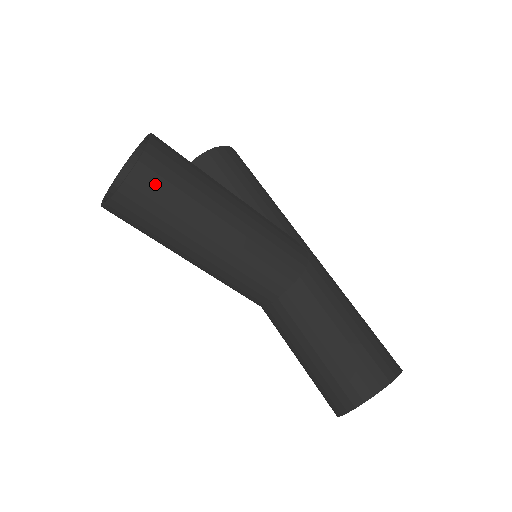
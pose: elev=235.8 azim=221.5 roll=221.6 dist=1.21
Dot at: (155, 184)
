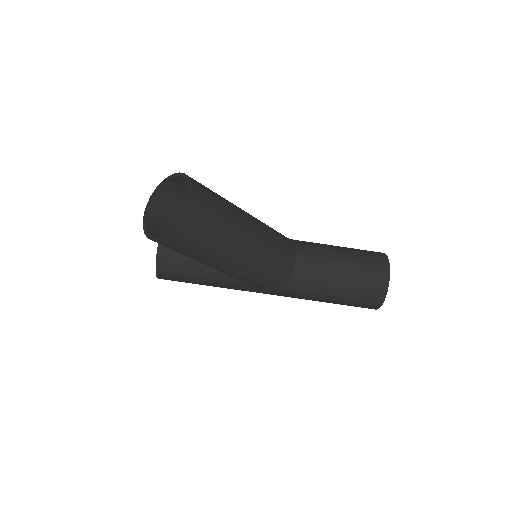
Dot at: (205, 190)
